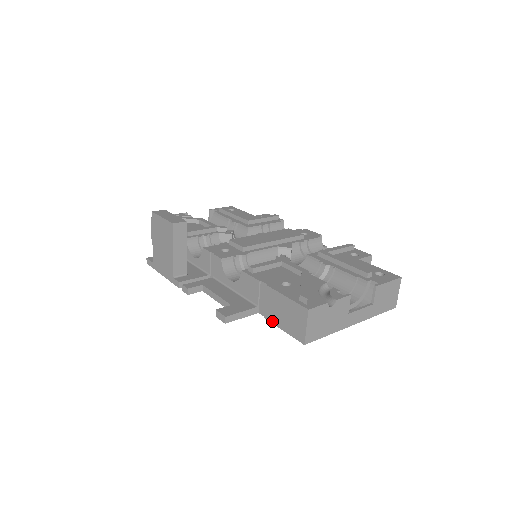
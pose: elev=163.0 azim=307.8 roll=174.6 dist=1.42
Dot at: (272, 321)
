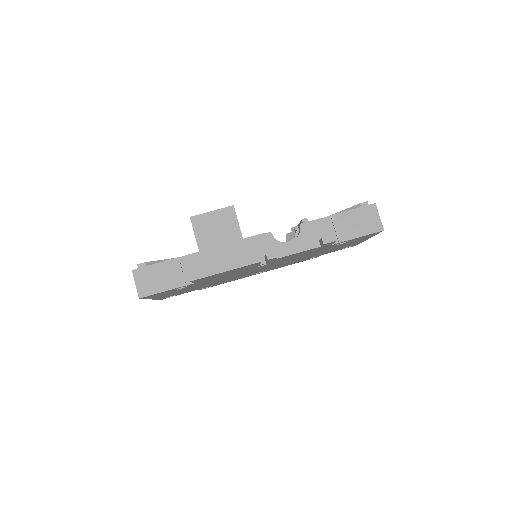
Dot at: (349, 238)
